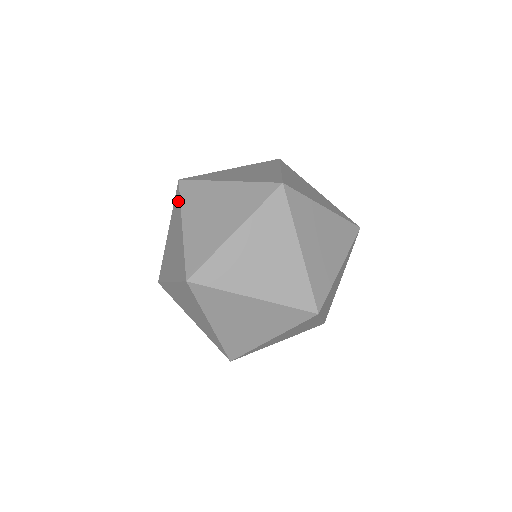
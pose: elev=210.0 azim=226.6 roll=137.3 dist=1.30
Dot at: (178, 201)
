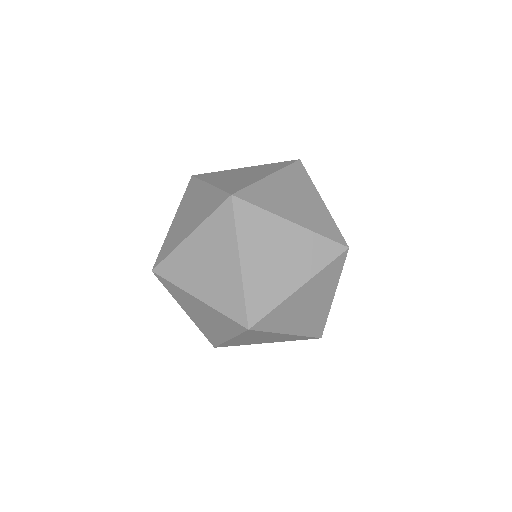
Dot at: occluded
